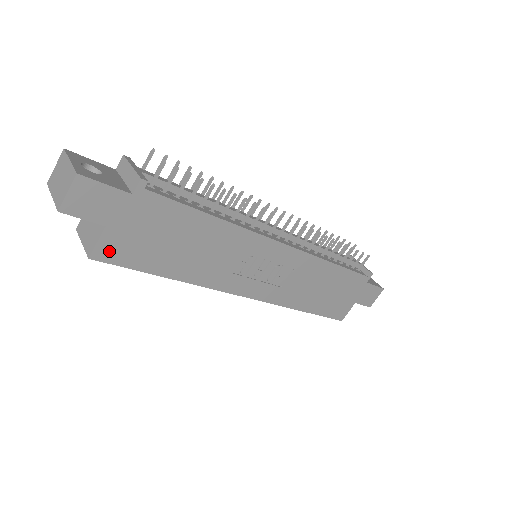
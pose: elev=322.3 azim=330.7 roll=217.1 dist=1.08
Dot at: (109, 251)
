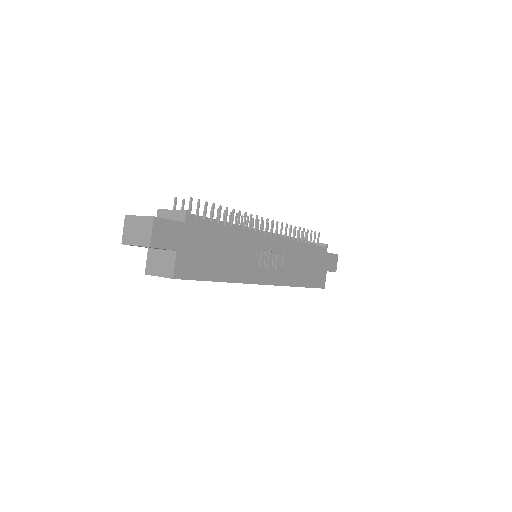
Dot at: (182, 270)
